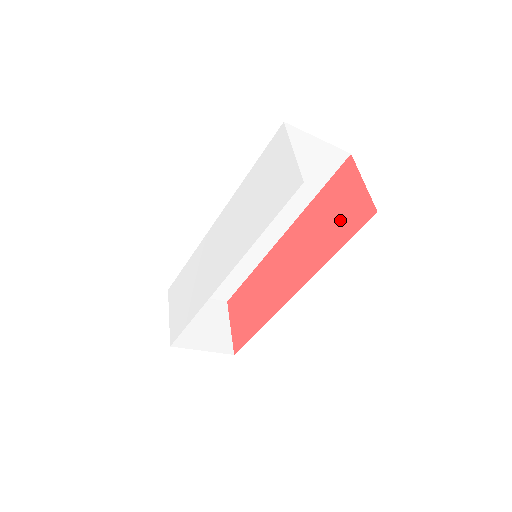
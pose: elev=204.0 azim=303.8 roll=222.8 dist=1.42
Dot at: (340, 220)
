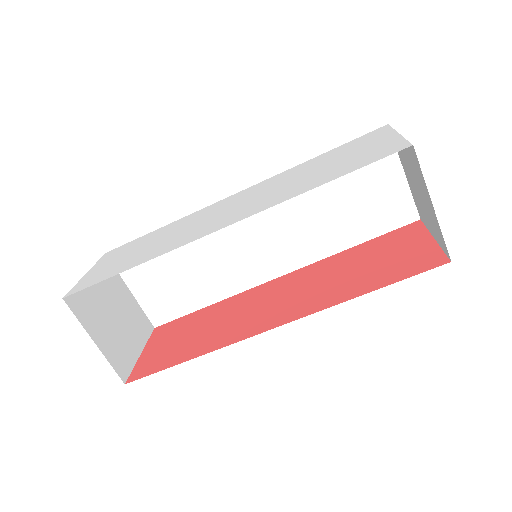
Dot at: (385, 266)
